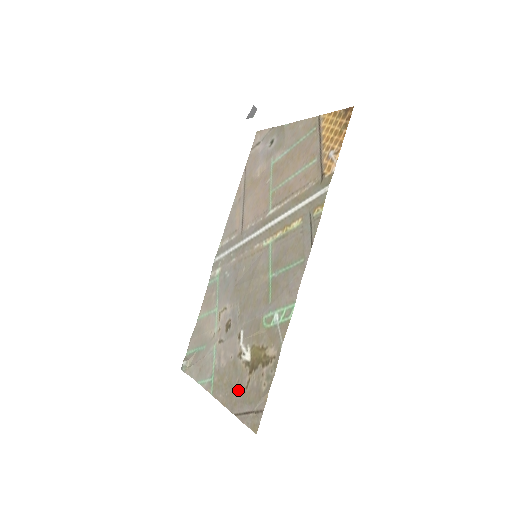
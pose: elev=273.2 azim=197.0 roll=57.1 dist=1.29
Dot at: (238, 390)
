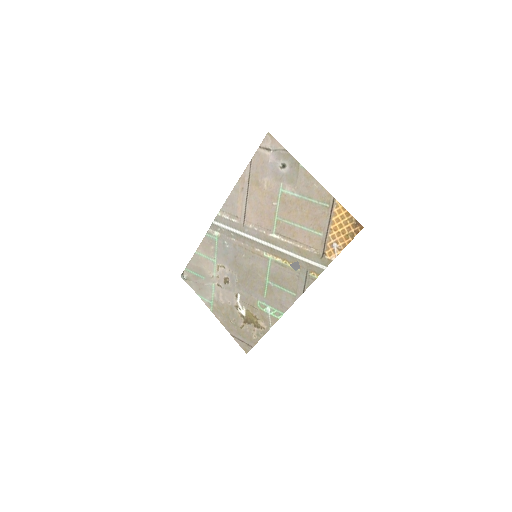
Dot at: (234, 325)
